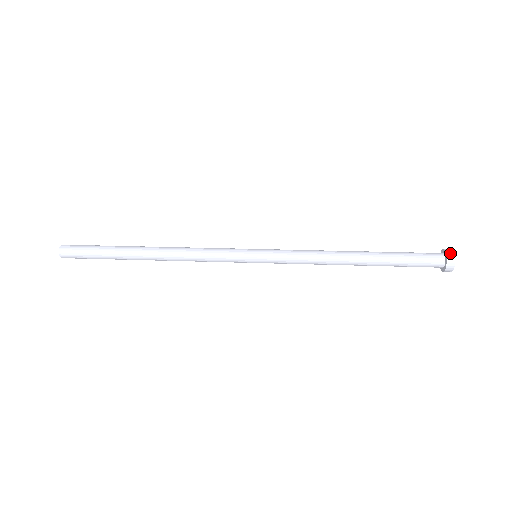
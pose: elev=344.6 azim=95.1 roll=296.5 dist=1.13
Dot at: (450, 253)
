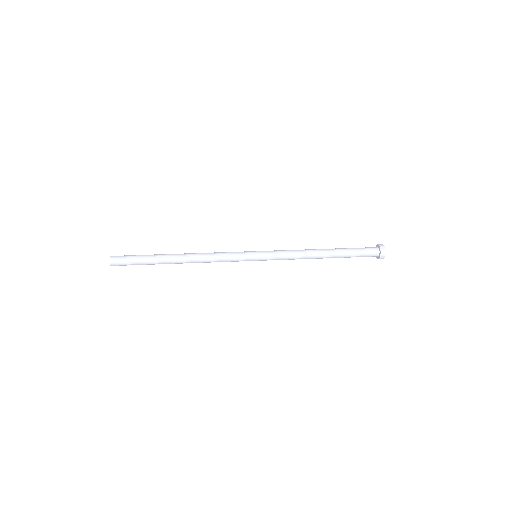
Dot at: (383, 254)
